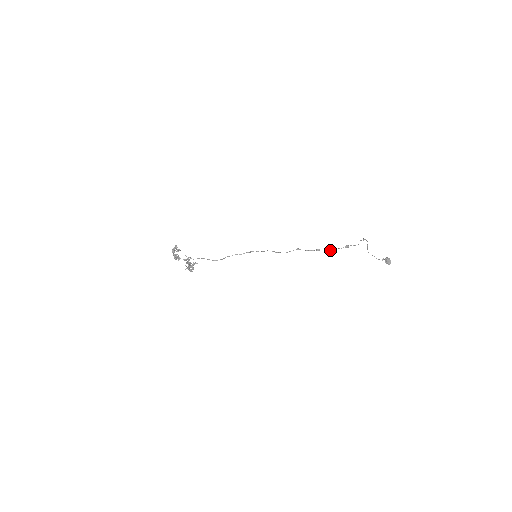
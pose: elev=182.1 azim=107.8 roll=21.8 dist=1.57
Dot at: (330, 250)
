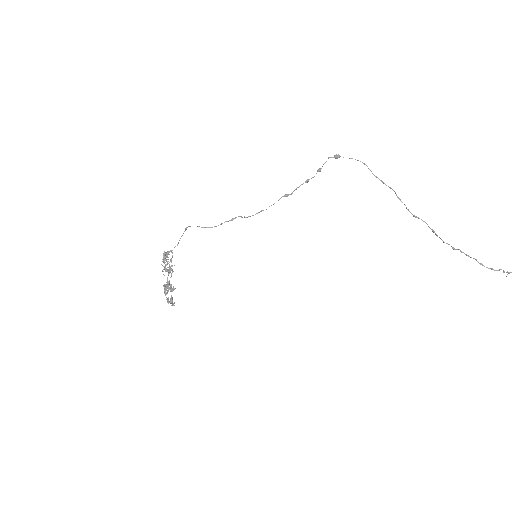
Dot at: (318, 169)
